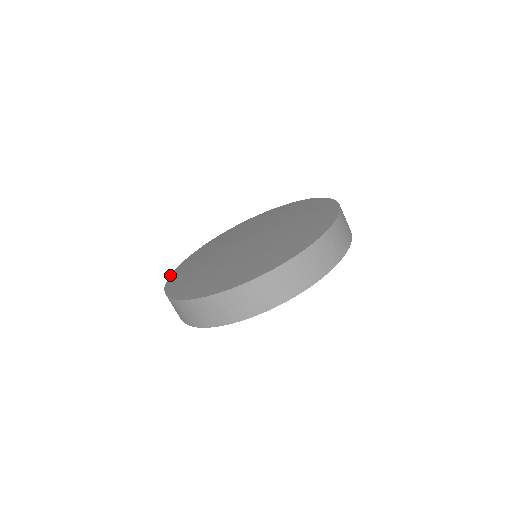
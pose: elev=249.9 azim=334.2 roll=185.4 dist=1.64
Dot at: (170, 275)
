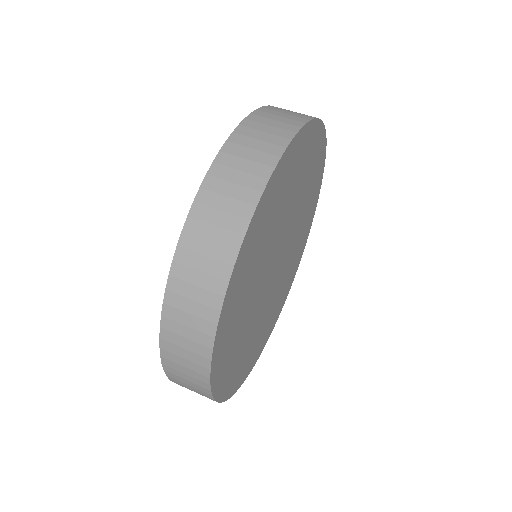
Dot at: occluded
